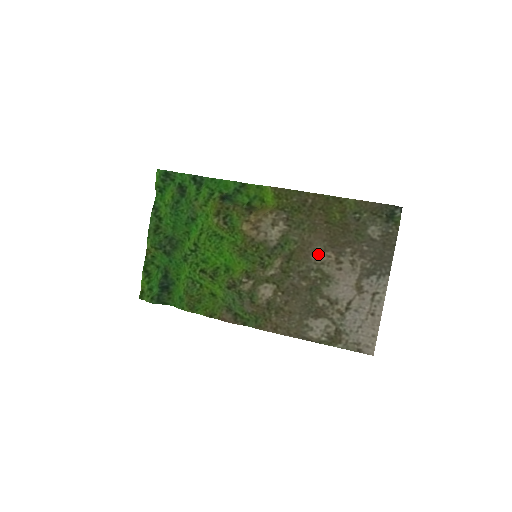
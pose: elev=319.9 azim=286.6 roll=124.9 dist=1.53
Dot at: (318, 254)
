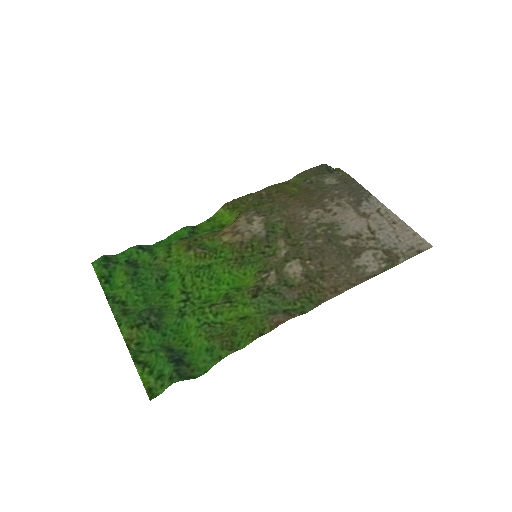
Dot at: (307, 216)
